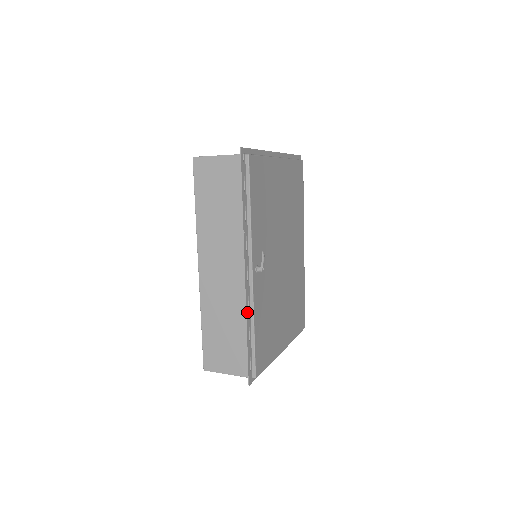
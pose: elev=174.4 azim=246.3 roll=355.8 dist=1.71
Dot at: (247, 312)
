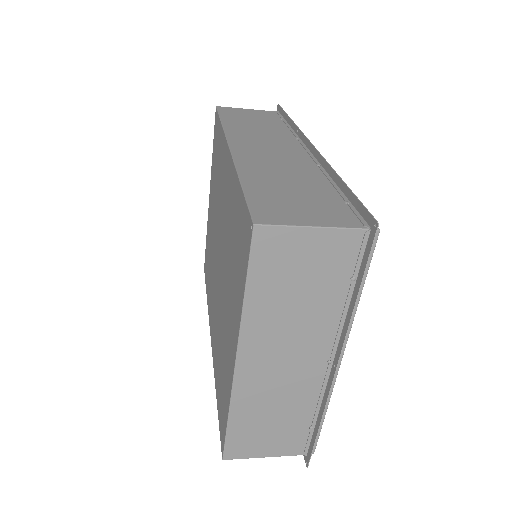
Dot at: (328, 168)
